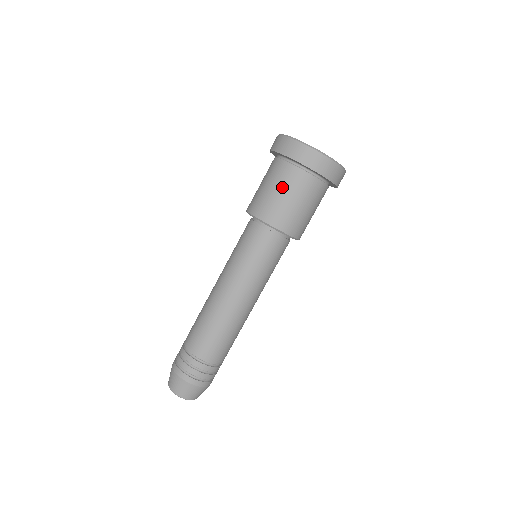
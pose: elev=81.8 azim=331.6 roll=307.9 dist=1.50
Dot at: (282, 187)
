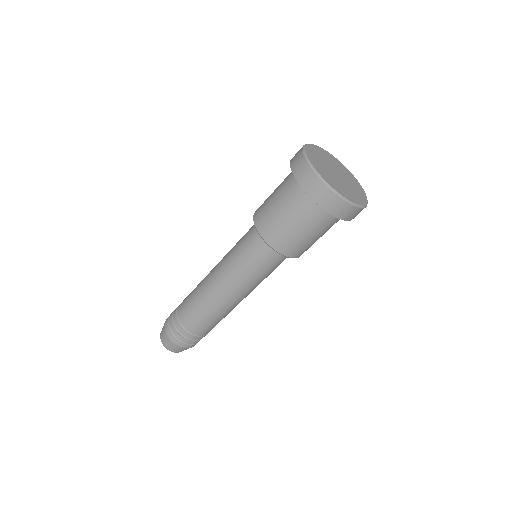
Dot at: (286, 209)
